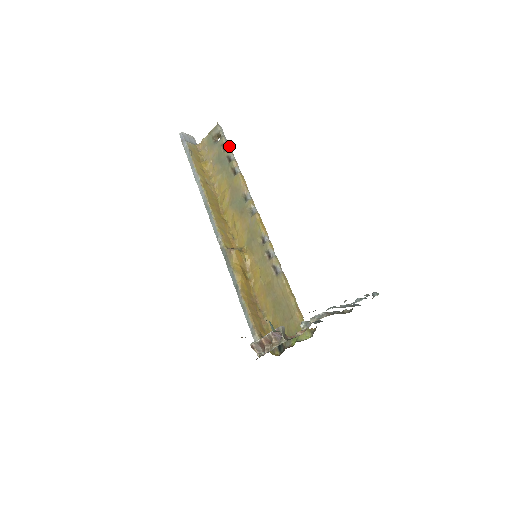
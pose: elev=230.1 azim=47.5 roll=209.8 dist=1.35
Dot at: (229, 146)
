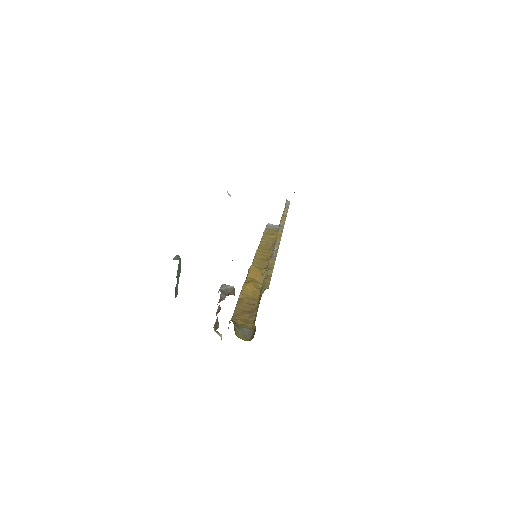
Dot at: (287, 207)
